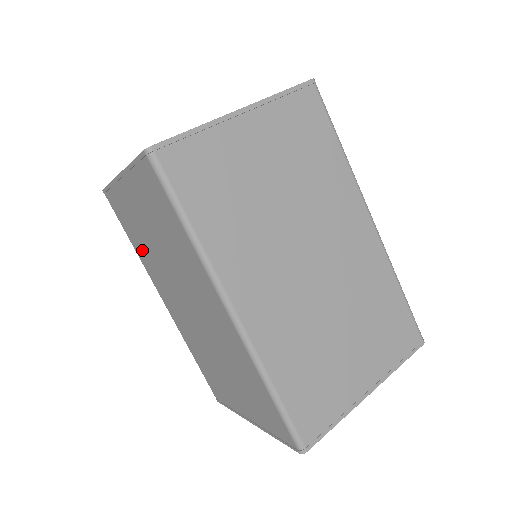
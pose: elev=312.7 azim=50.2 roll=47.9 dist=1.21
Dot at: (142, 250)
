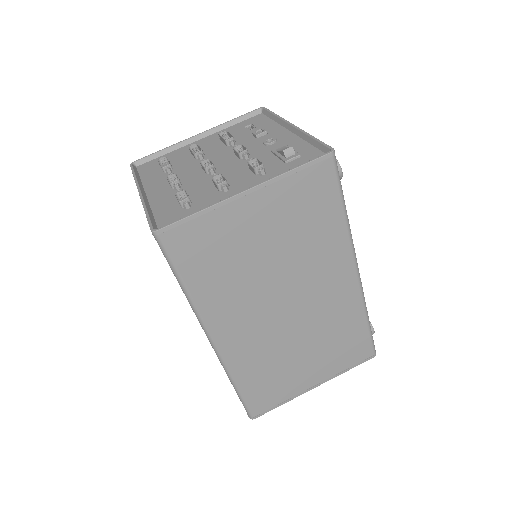
Dot at: occluded
